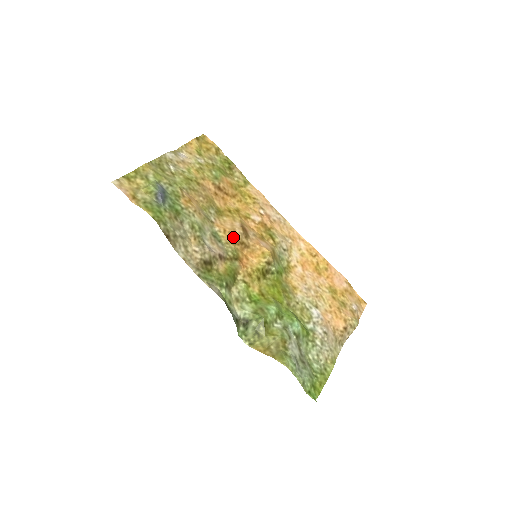
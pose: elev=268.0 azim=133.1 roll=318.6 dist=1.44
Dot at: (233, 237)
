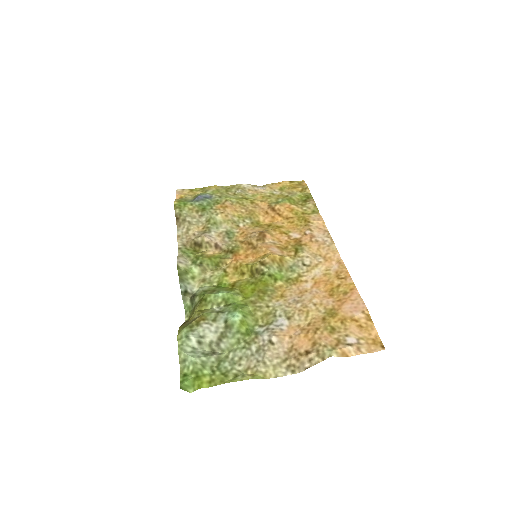
Dot at: (246, 238)
